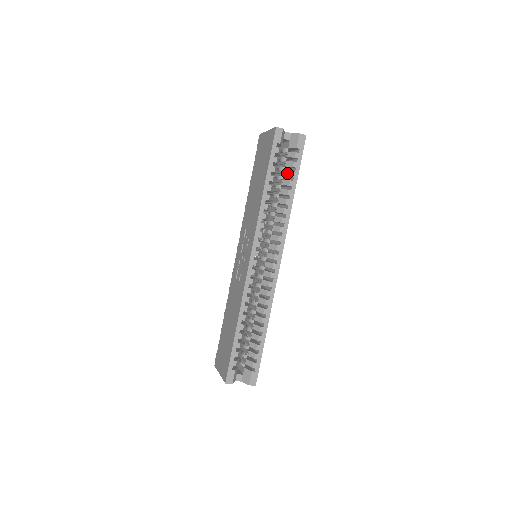
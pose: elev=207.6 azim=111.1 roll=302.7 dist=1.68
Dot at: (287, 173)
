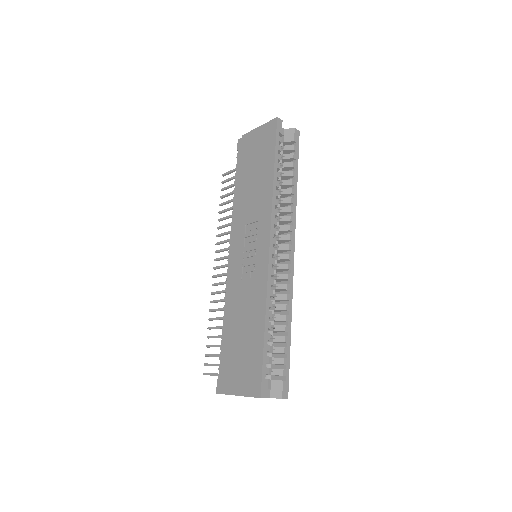
Dot at: (287, 164)
